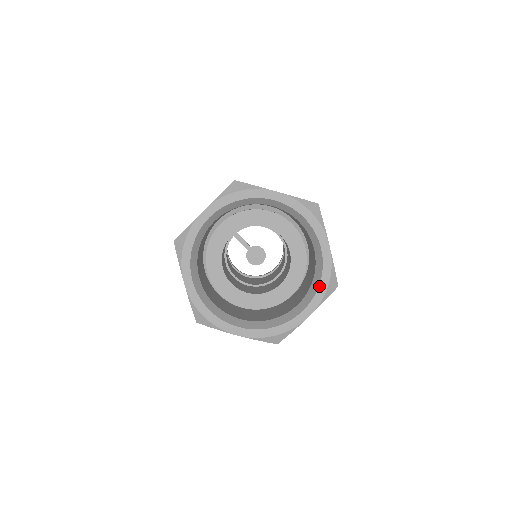
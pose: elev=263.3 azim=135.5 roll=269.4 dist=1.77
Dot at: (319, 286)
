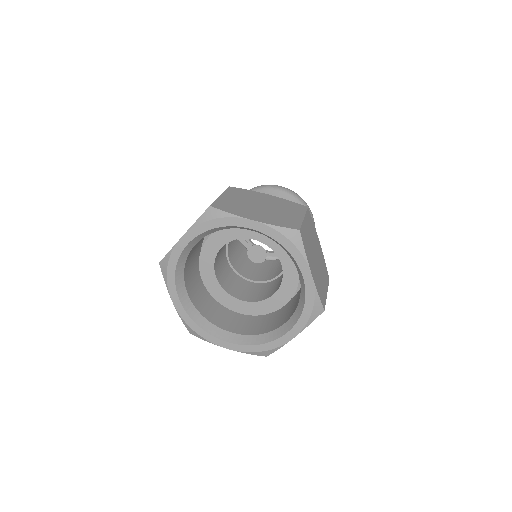
Dot at: (302, 312)
